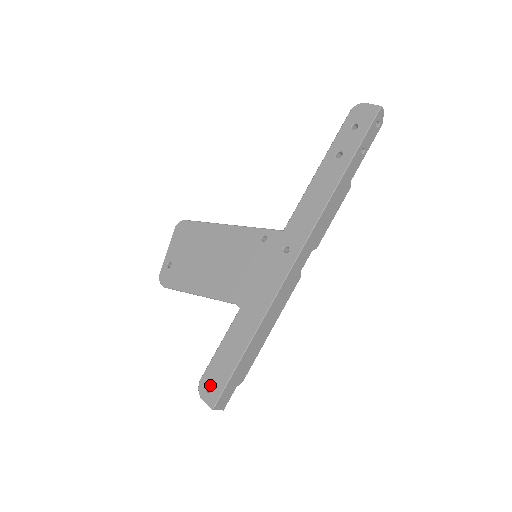
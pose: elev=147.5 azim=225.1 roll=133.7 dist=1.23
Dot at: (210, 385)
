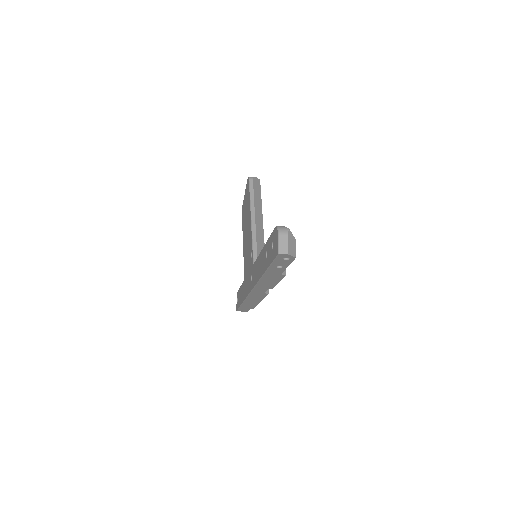
Dot at: (237, 300)
